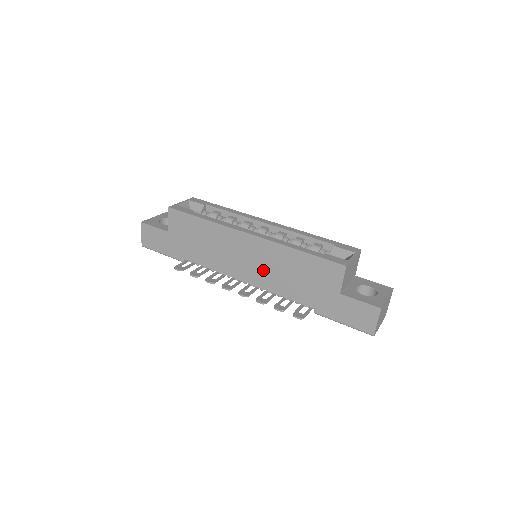
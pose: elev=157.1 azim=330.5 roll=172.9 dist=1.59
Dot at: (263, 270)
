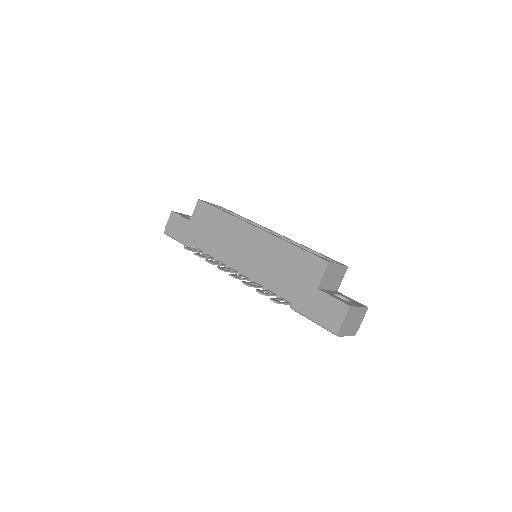
Dot at: (257, 261)
